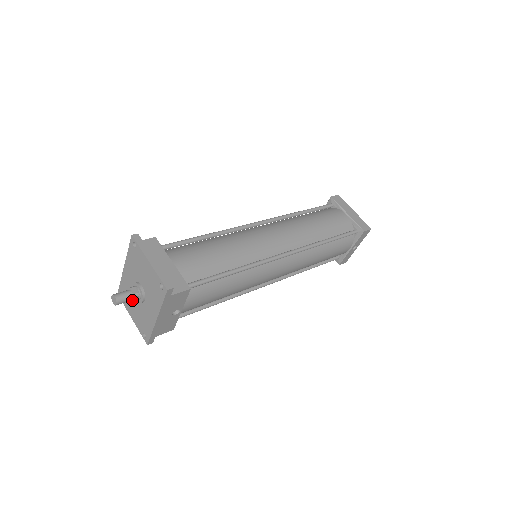
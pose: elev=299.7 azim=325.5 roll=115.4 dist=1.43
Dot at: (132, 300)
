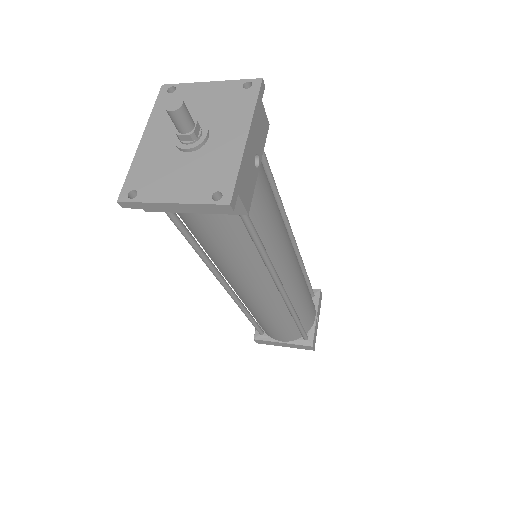
Dot at: (191, 131)
